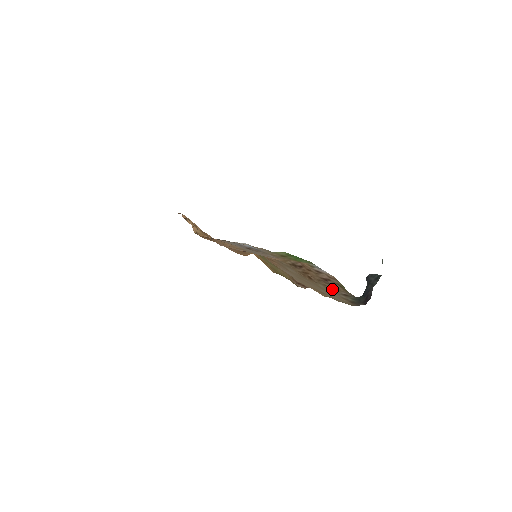
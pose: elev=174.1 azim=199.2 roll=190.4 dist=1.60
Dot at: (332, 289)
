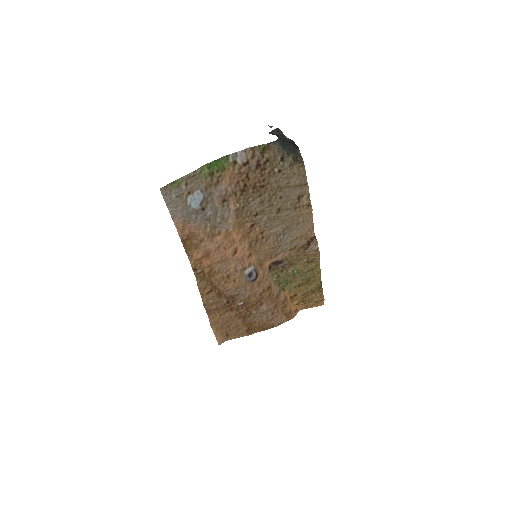
Dot at: (275, 169)
